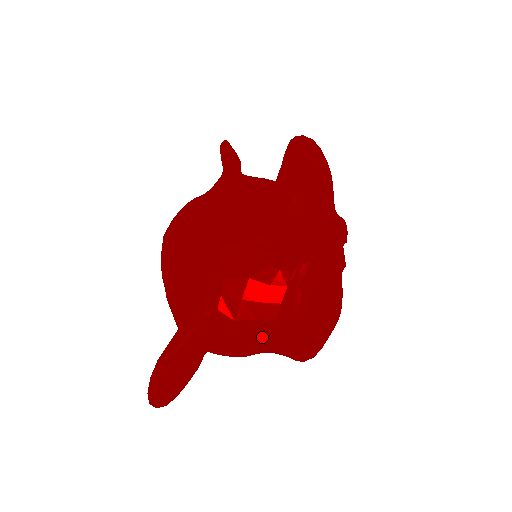
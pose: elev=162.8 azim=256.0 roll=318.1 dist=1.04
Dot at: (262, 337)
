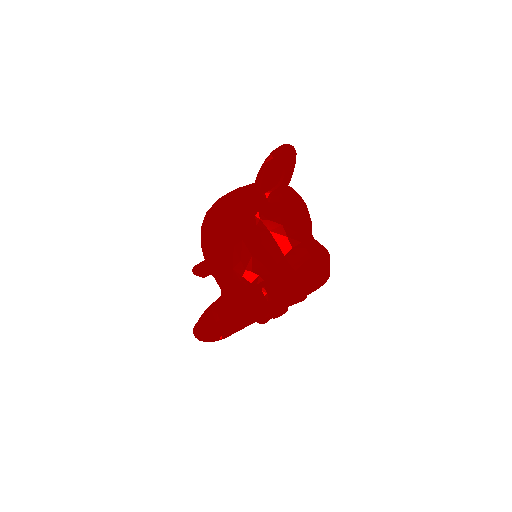
Dot at: occluded
